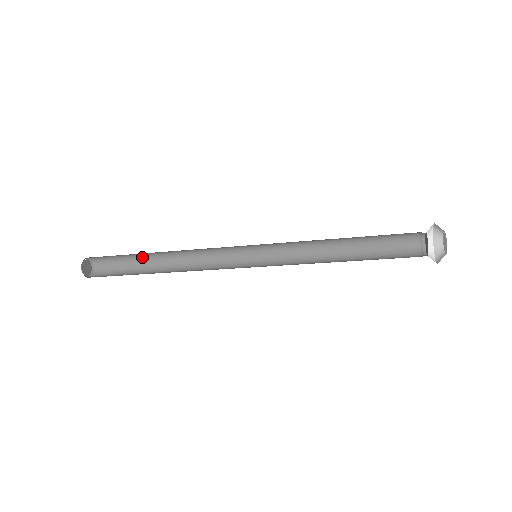
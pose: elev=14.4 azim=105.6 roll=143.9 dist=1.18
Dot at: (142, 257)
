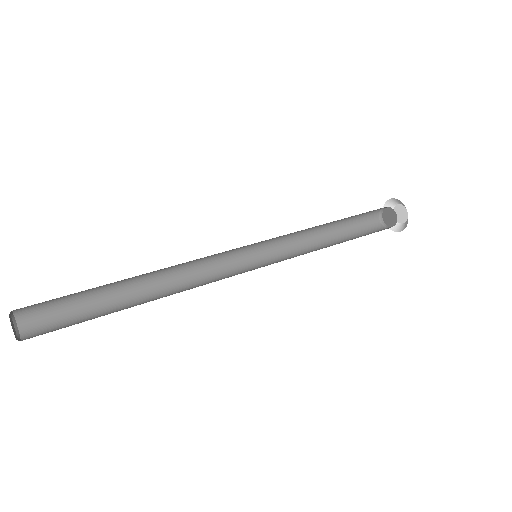
Dot at: (102, 287)
